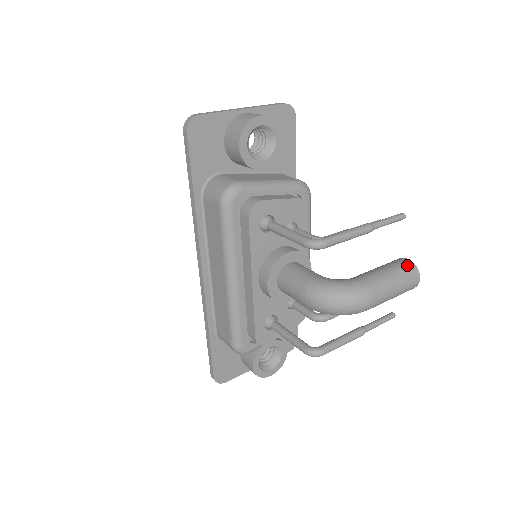
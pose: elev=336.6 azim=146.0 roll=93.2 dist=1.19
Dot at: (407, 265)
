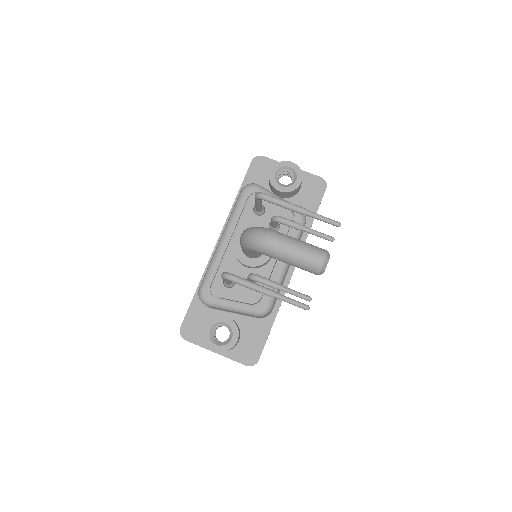
Dot at: (321, 248)
